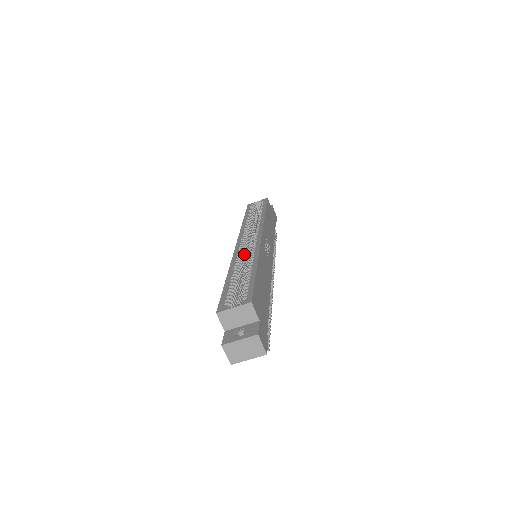
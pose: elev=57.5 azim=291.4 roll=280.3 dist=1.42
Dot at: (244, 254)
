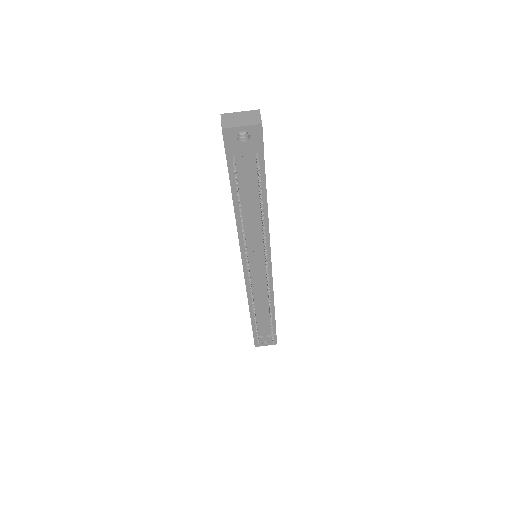
Dot at: occluded
